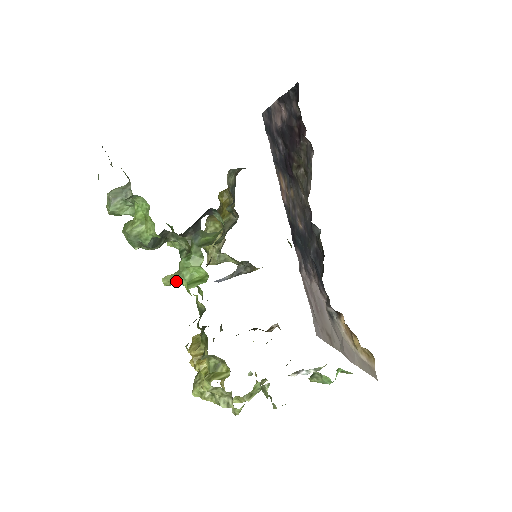
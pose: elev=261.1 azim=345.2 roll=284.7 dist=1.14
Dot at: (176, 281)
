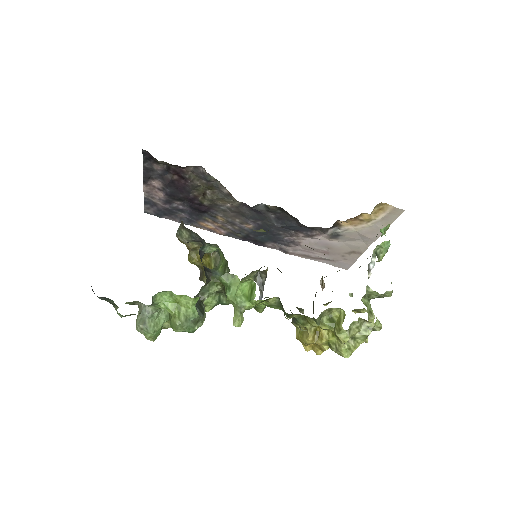
Dot at: (242, 312)
